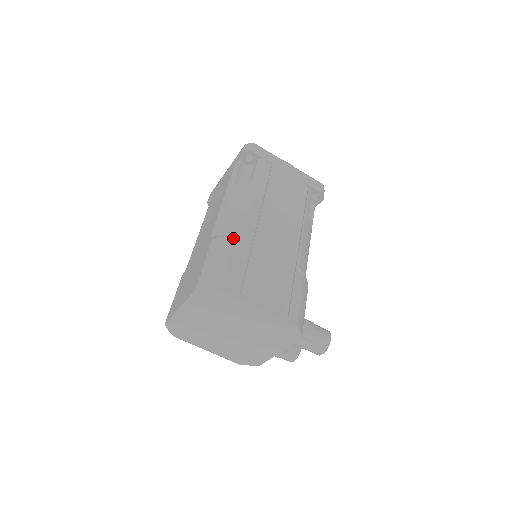
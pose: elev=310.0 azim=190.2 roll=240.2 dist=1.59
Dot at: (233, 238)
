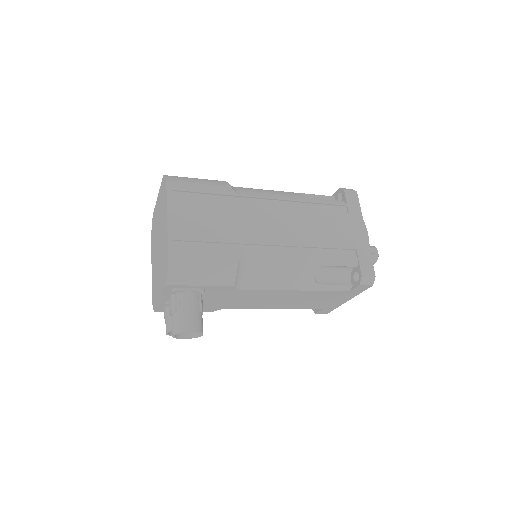
Dot at: (229, 185)
